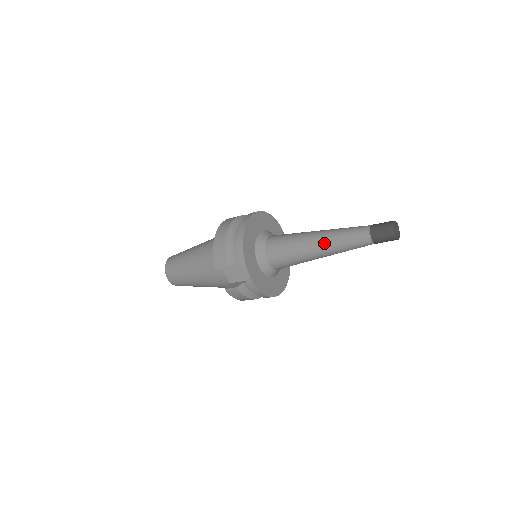
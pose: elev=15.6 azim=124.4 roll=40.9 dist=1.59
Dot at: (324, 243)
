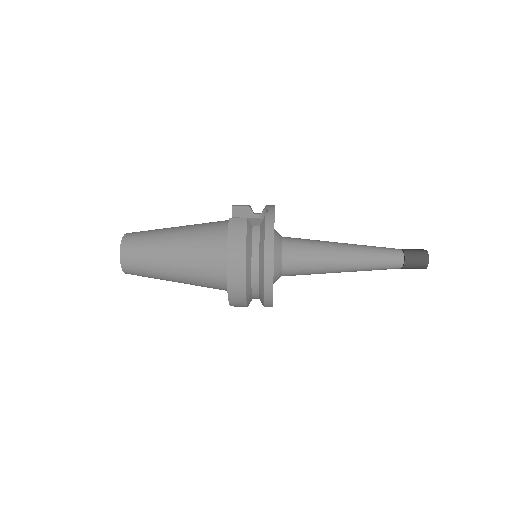
Dot at: occluded
